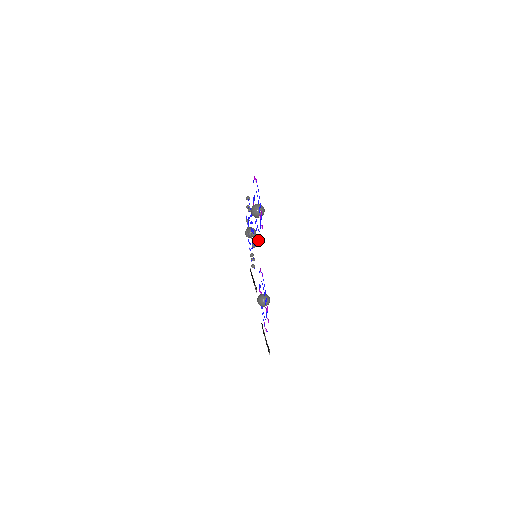
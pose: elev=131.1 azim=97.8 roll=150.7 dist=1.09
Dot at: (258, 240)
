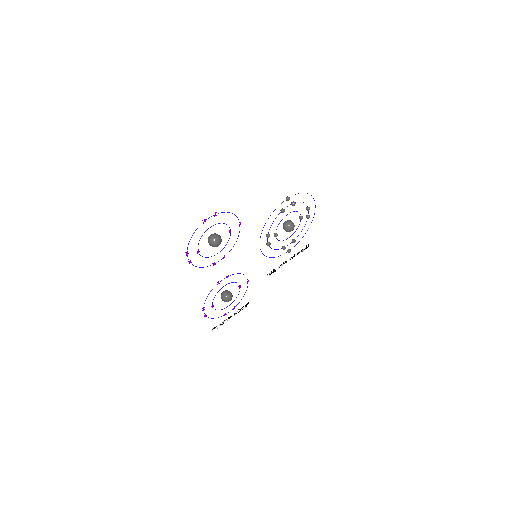
Dot at: (223, 257)
